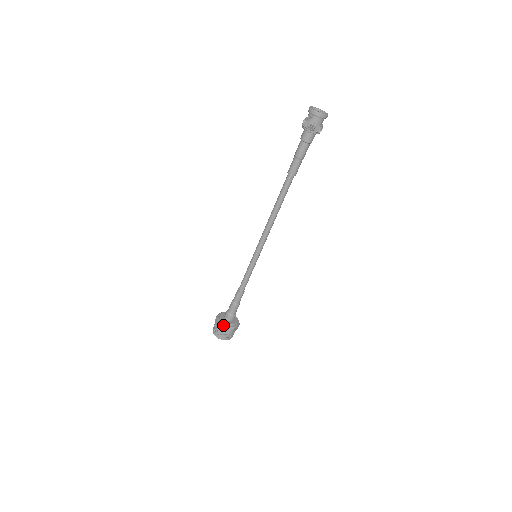
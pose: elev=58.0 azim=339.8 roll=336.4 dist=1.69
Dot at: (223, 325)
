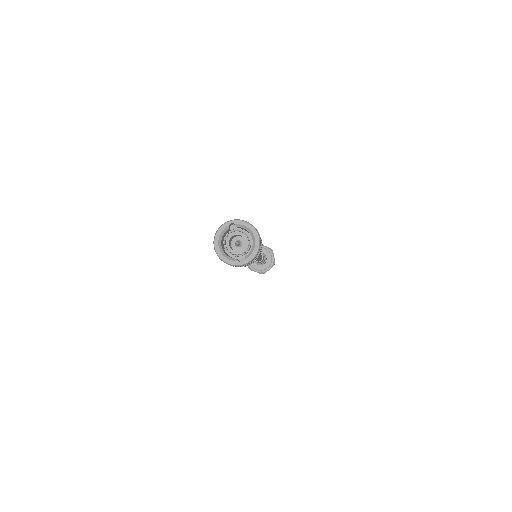
Dot at: (265, 272)
